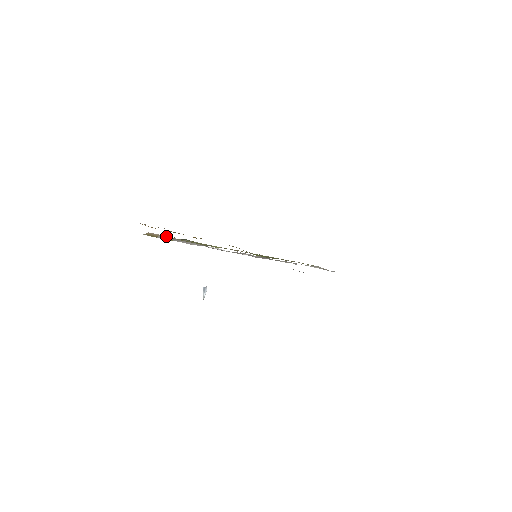
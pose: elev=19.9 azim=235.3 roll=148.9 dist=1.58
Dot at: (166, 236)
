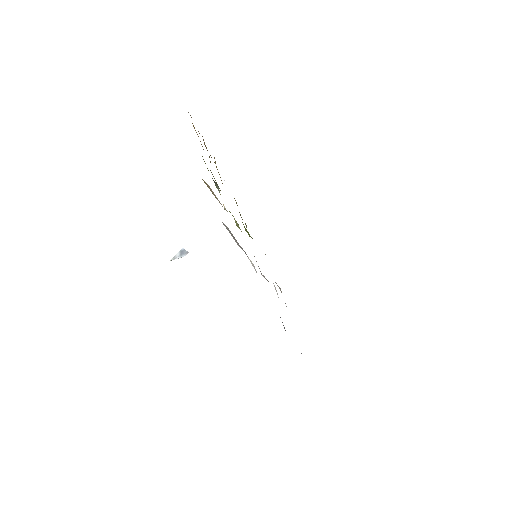
Dot at: occluded
